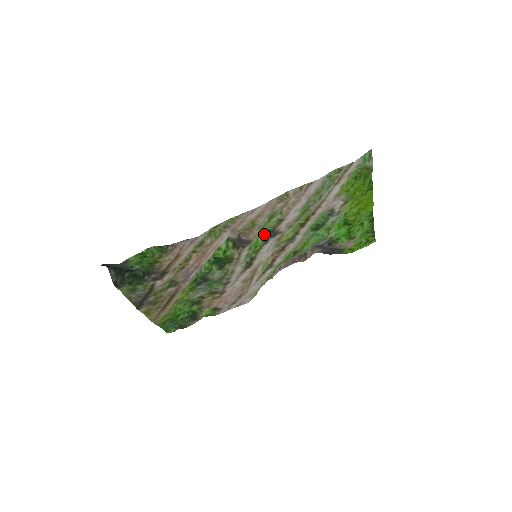
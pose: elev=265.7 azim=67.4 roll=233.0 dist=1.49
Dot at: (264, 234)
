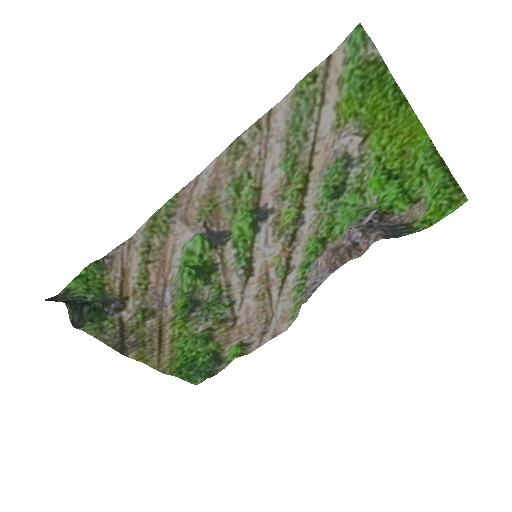
Dot at: (251, 219)
